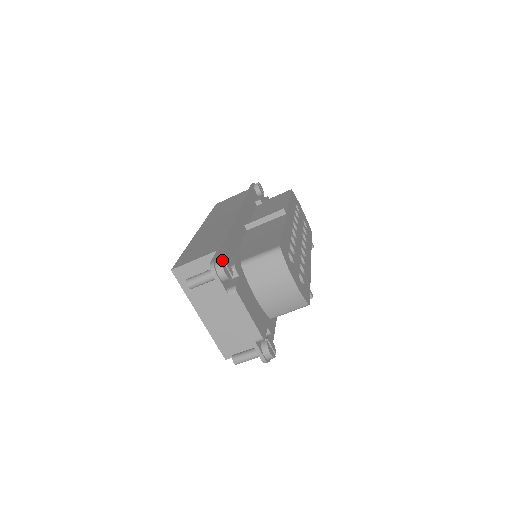
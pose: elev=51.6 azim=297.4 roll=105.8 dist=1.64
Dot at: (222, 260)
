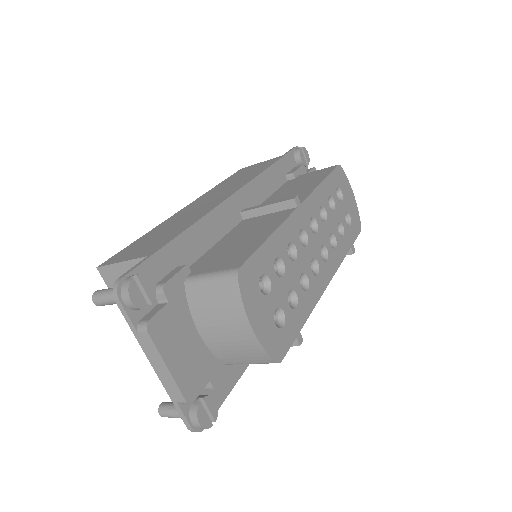
Dot at: (136, 277)
